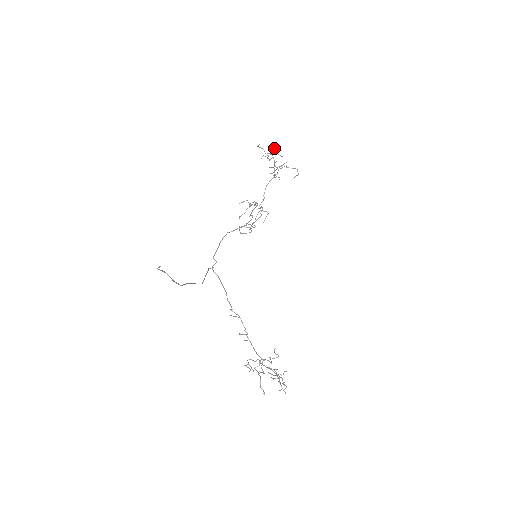
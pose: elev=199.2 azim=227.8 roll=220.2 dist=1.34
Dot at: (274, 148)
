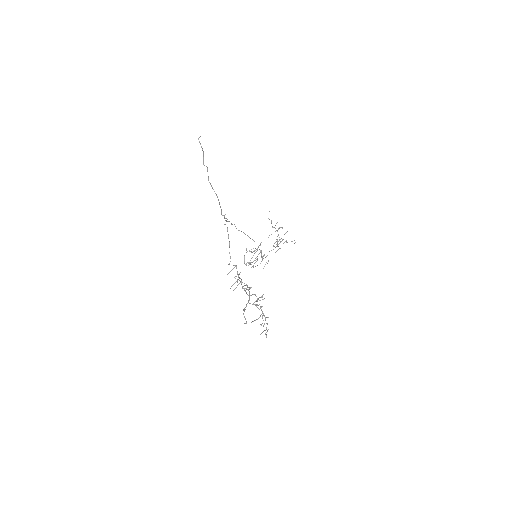
Dot at: (279, 227)
